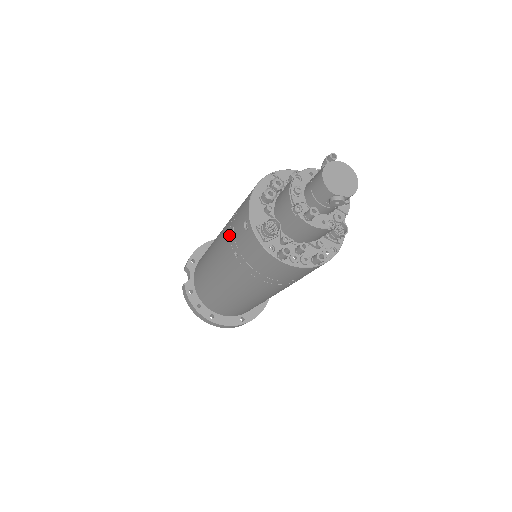
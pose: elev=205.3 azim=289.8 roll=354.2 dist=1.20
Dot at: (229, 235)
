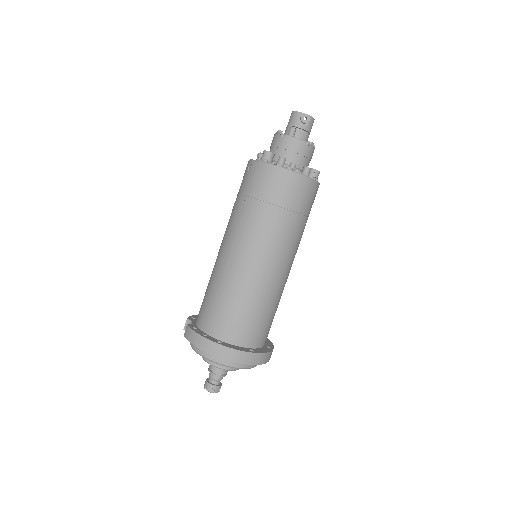
Dot at: (235, 203)
